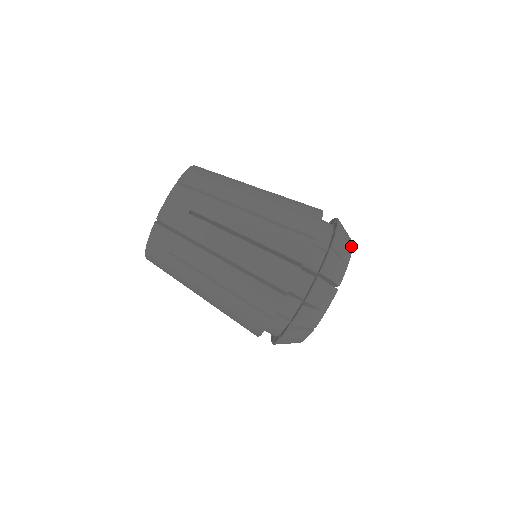
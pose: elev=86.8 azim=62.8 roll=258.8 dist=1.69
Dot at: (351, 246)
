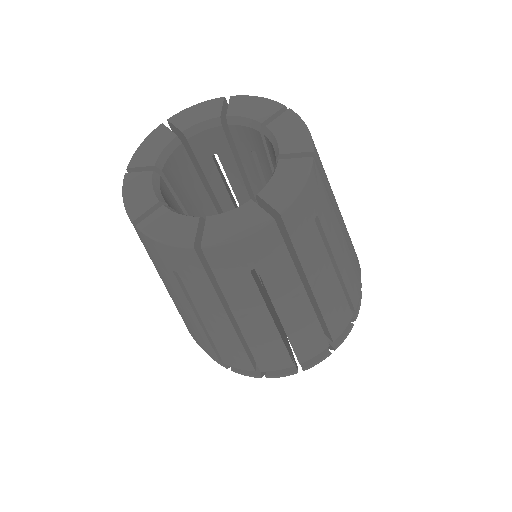
Dot at: occluded
